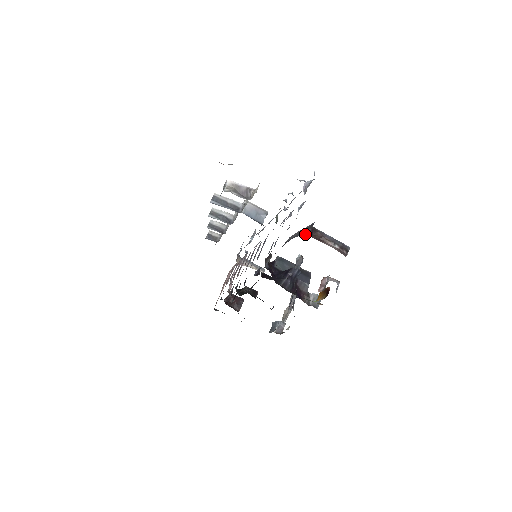
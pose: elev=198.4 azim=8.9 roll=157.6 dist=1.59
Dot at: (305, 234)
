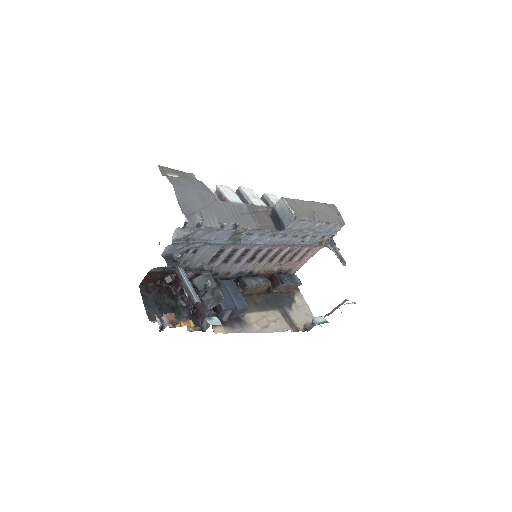
Dot at: occluded
